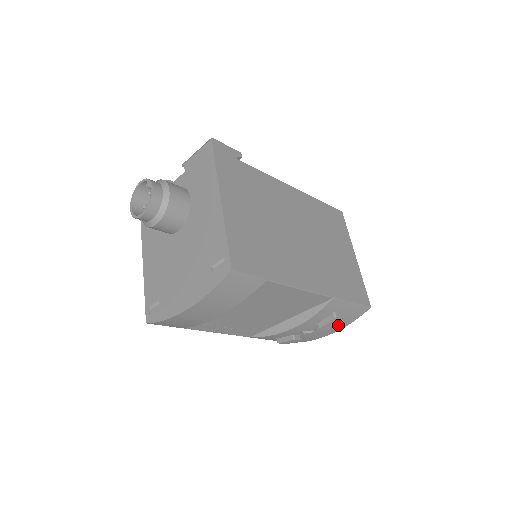
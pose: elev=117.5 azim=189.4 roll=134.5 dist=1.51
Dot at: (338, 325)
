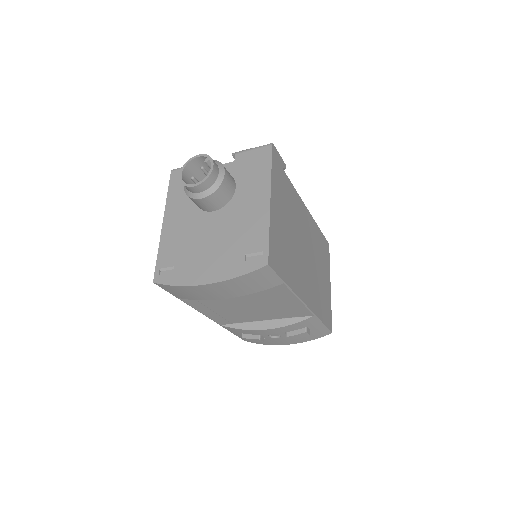
Dot at: (300, 339)
